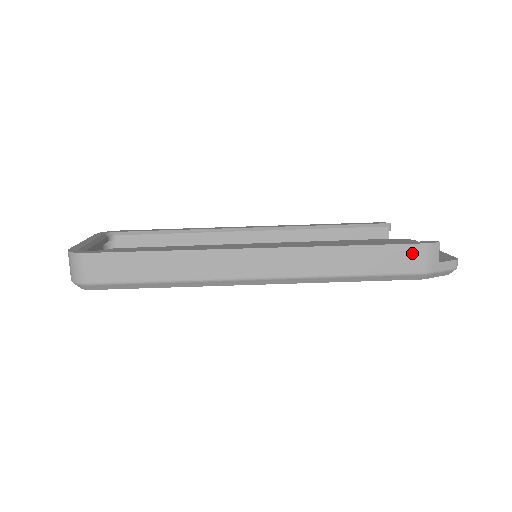
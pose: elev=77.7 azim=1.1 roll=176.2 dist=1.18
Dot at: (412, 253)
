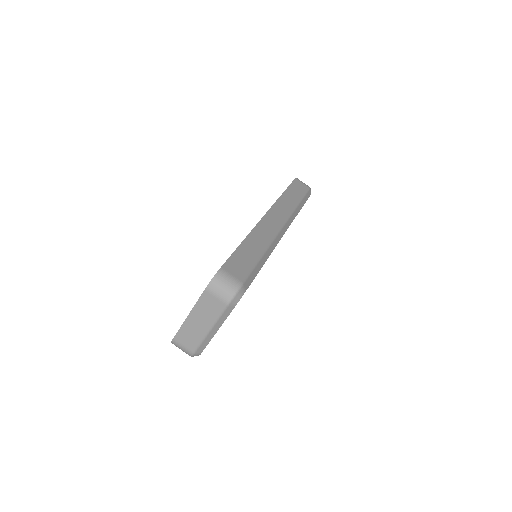
Dot at: (298, 184)
